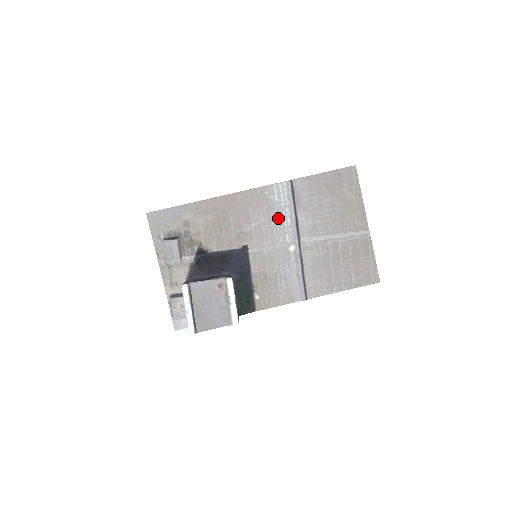
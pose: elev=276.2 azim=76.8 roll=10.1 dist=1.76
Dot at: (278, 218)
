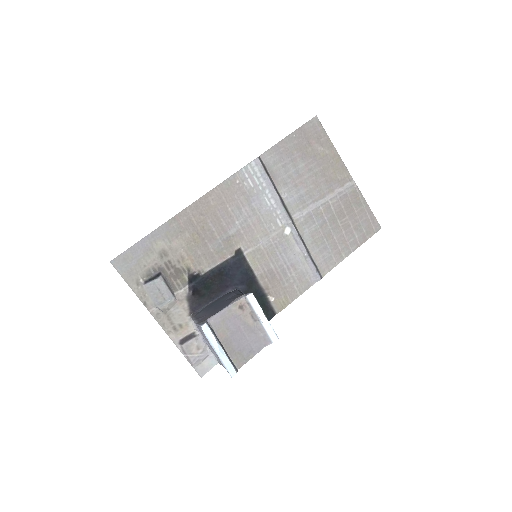
Dot at: (261, 204)
